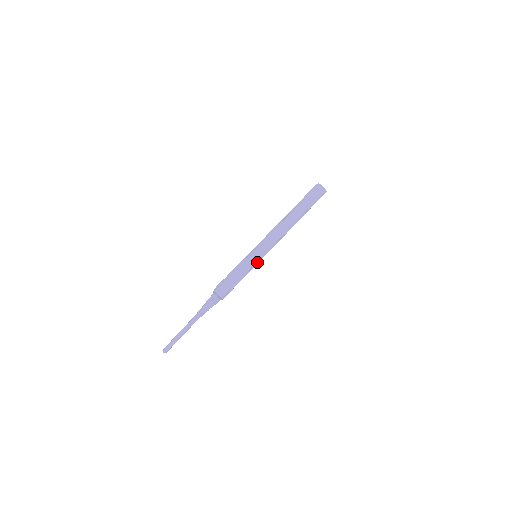
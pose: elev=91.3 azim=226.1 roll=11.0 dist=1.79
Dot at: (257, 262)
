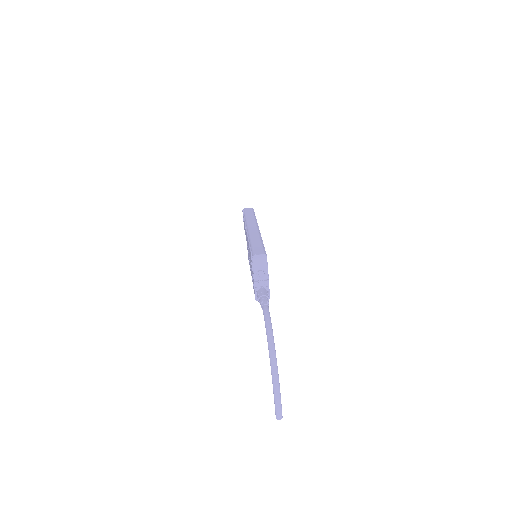
Dot at: occluded
